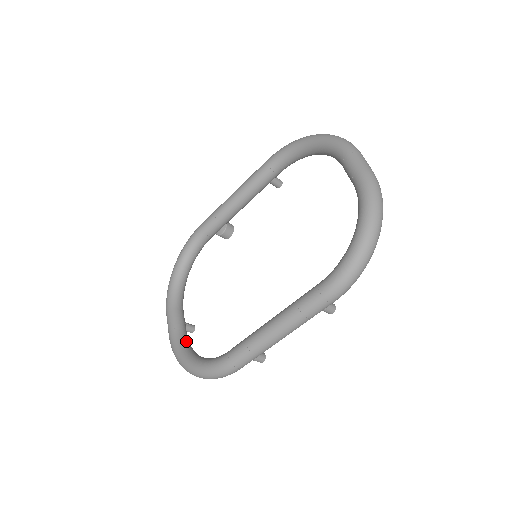
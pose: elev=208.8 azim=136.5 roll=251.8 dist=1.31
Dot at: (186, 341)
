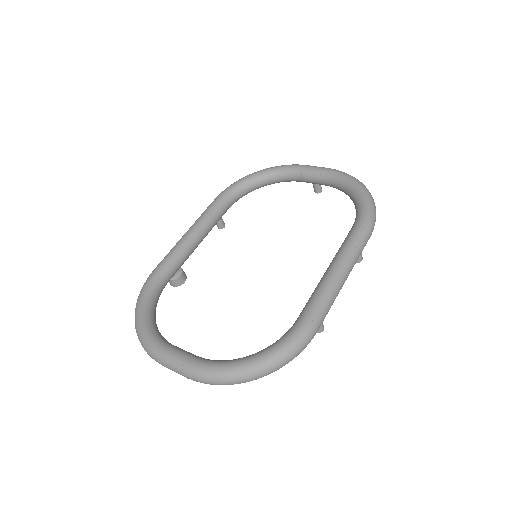
Dot at: occluded
